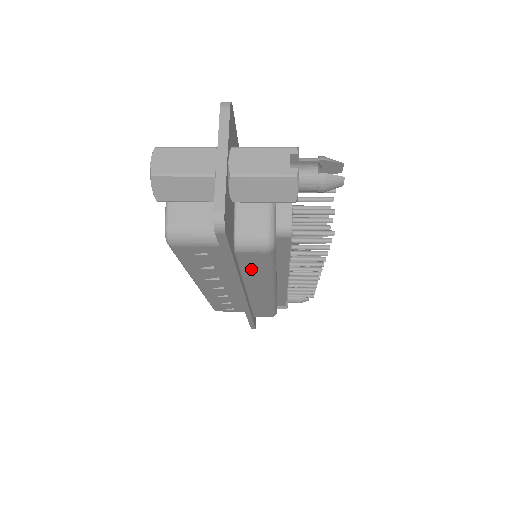
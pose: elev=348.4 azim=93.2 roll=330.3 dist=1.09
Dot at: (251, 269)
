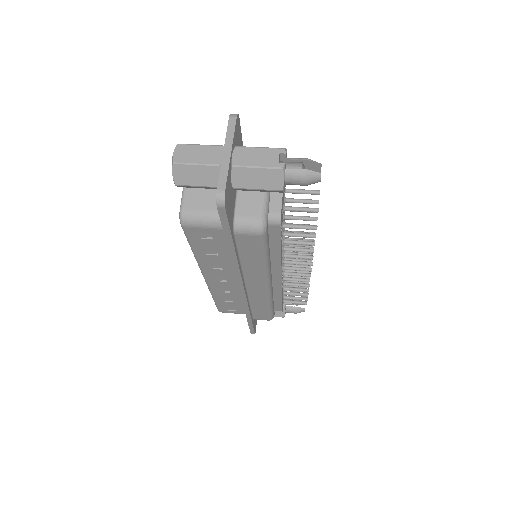
Dot at: (248, 255)
